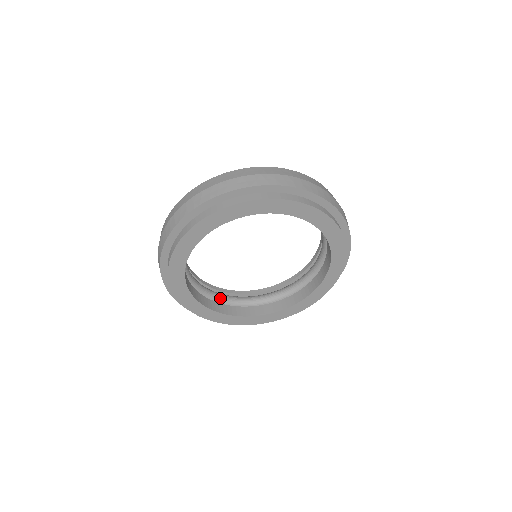
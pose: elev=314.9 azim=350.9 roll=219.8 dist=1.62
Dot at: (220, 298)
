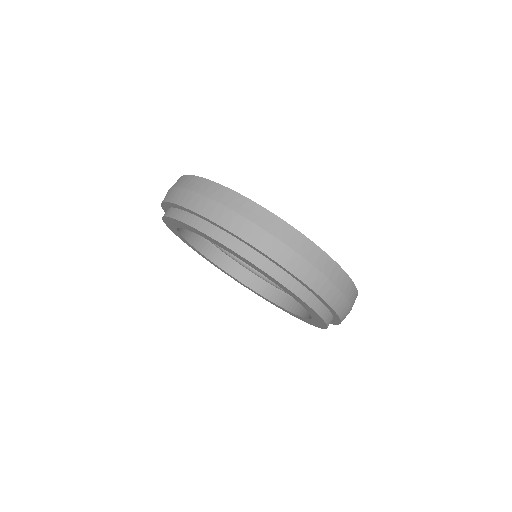
Dot at: occluded
